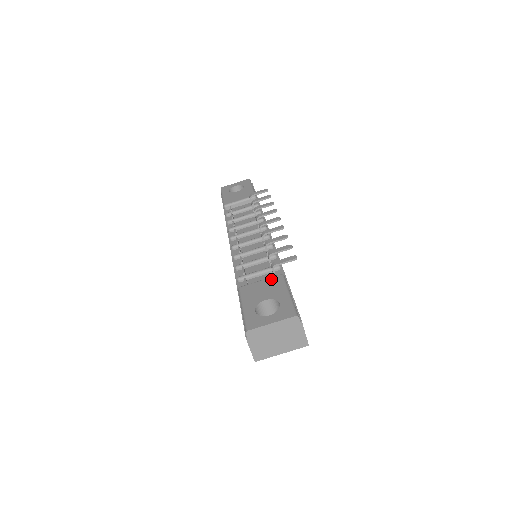
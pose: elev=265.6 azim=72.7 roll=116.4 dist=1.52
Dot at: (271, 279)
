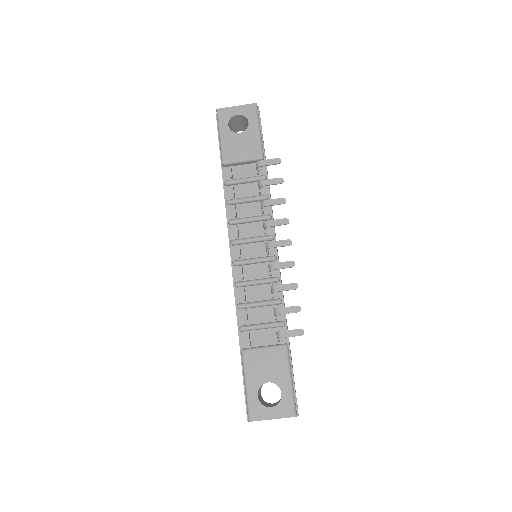
Dot at: (275, 351)
